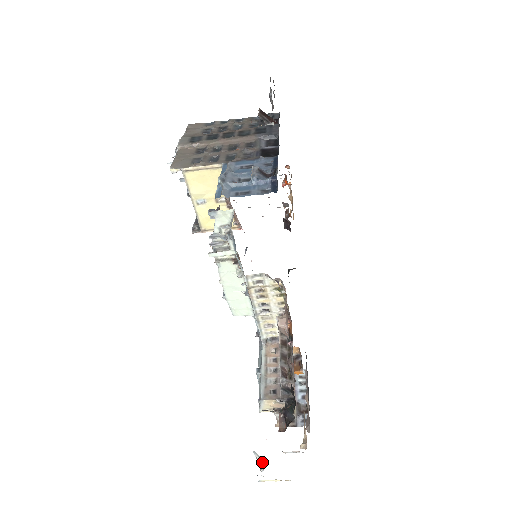
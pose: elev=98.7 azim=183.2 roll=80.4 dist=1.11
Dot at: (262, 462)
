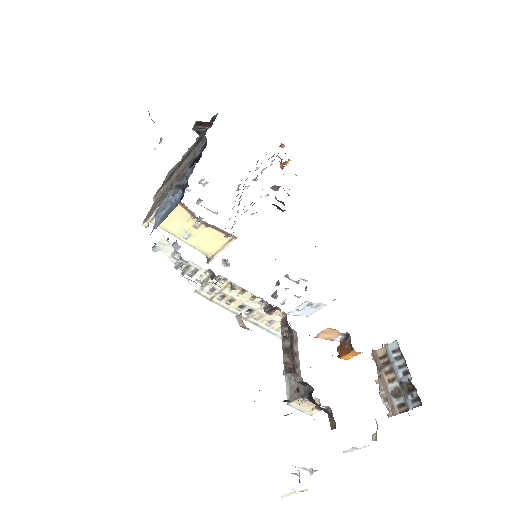
Dot at: (295, 473)
